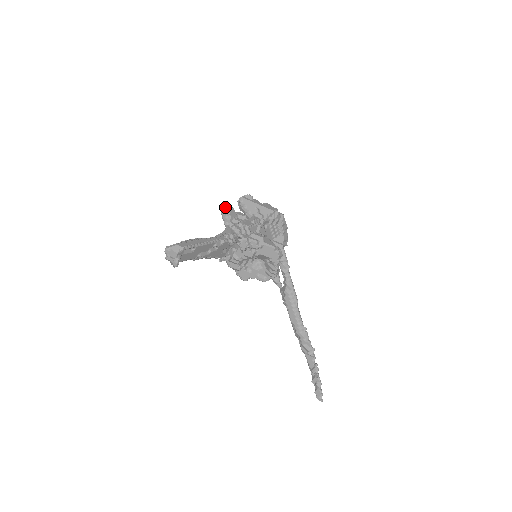
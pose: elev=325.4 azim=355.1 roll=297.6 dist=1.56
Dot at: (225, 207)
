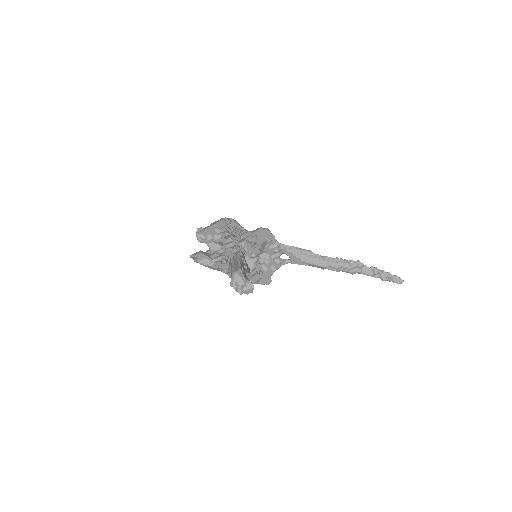
Dot at: (197, 254)
